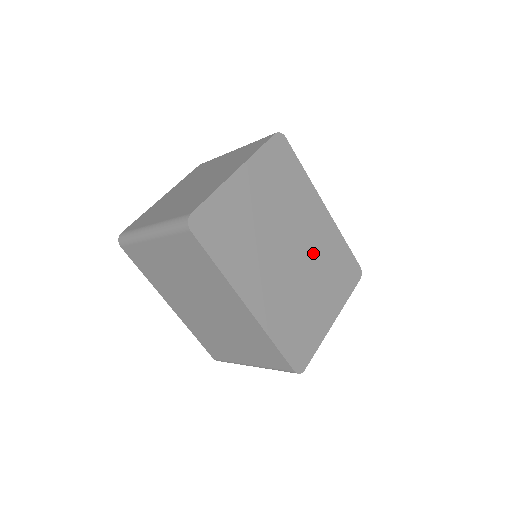
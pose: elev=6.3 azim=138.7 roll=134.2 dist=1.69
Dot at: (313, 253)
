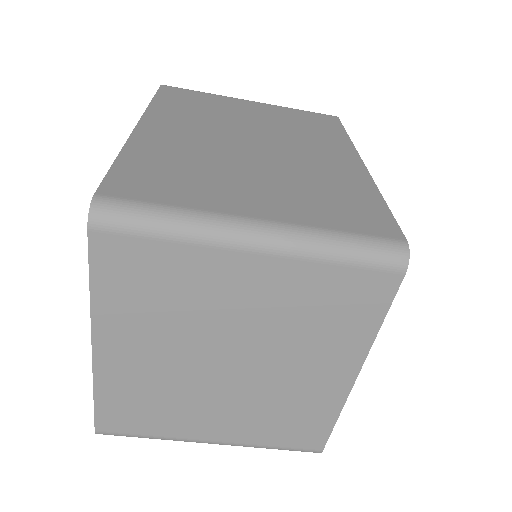
Dot at: occluded
